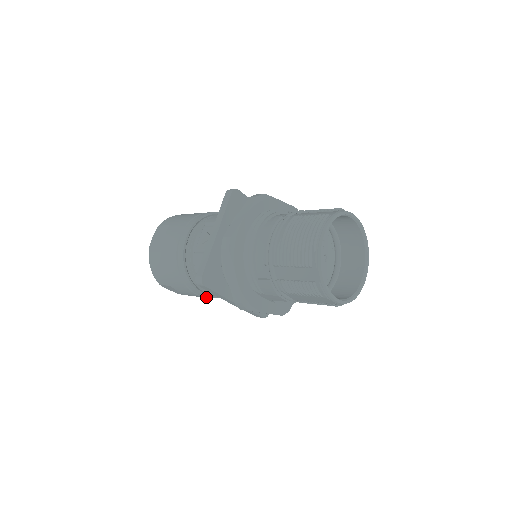
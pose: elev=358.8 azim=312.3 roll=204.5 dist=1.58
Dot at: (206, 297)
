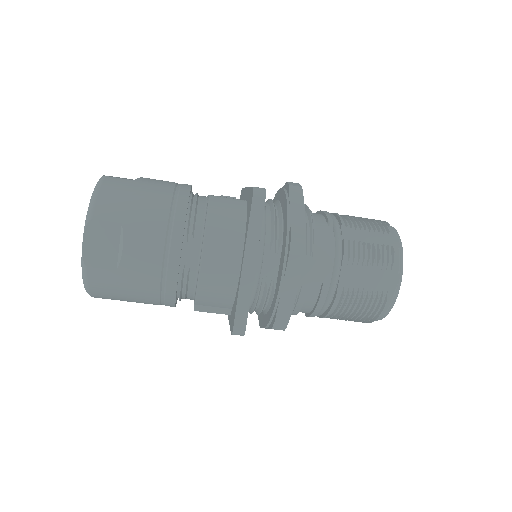
Dot at: (172, 265)
